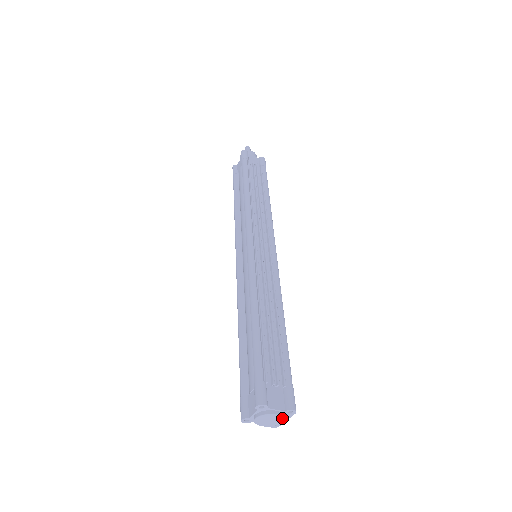
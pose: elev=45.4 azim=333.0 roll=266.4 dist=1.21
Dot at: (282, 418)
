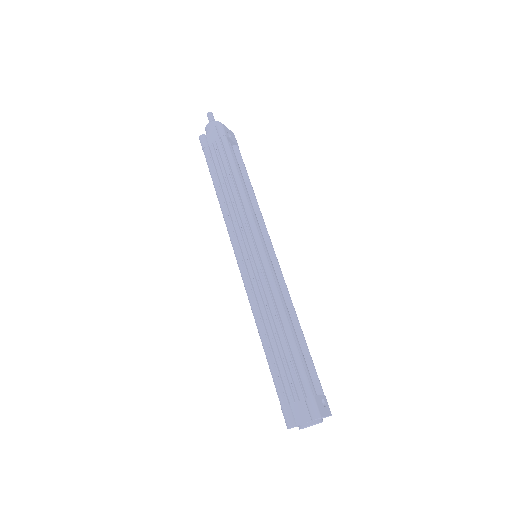
Dot at: (316, 423)
